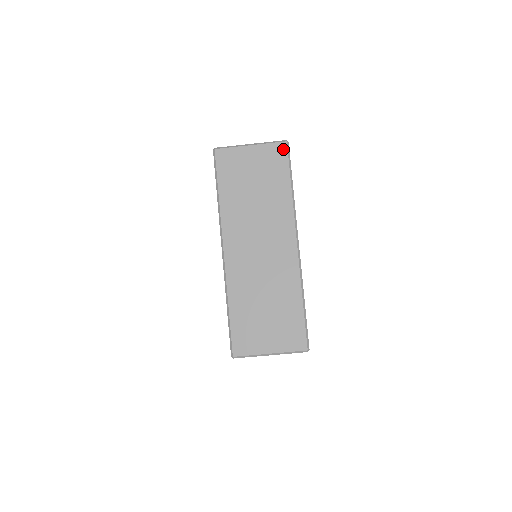
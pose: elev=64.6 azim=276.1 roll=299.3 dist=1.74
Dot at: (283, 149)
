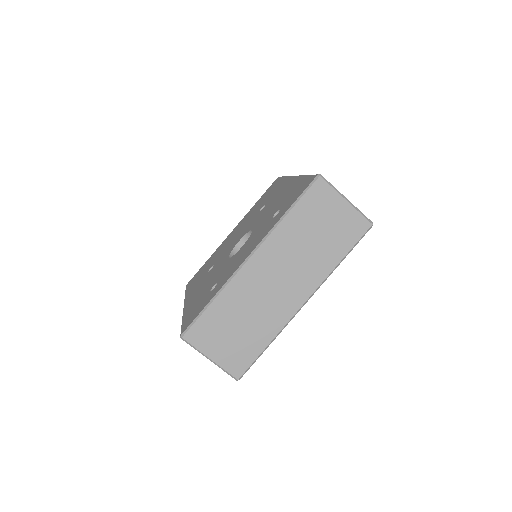
Dot at: (365, 227)
